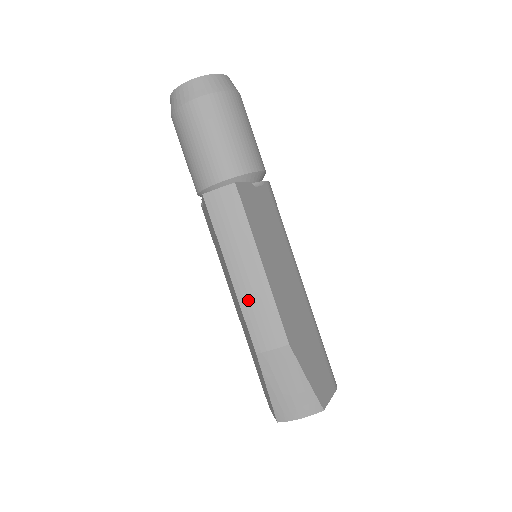
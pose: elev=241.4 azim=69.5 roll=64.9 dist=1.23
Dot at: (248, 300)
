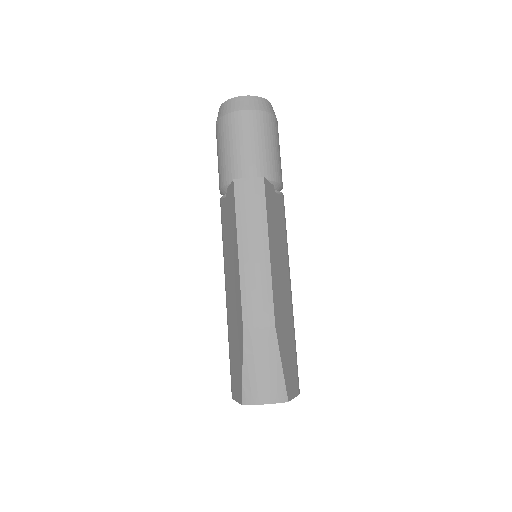
Dot at: (249, 278)
